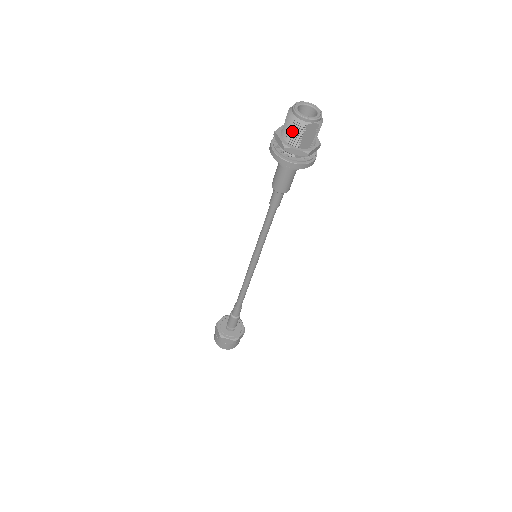
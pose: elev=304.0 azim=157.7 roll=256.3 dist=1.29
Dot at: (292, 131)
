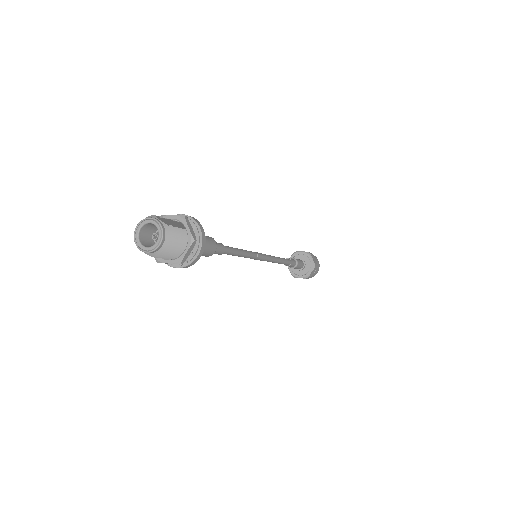
Dot at: occluded
